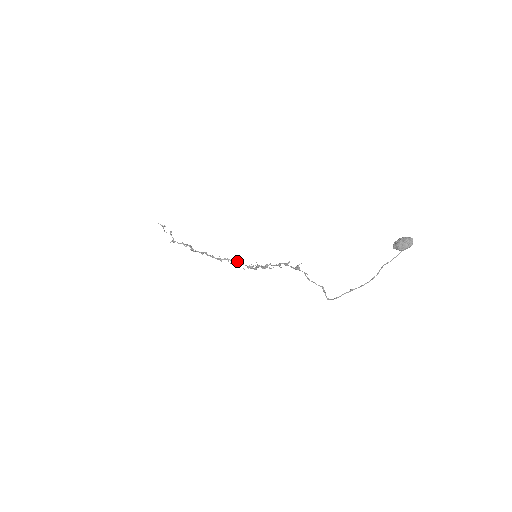
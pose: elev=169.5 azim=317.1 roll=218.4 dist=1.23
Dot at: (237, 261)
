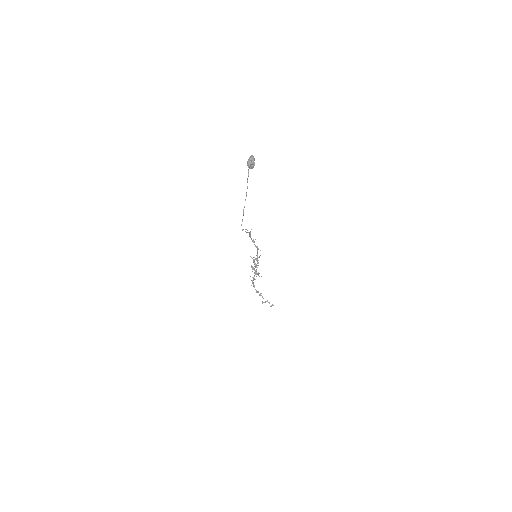
Dot at: (256, 271)
